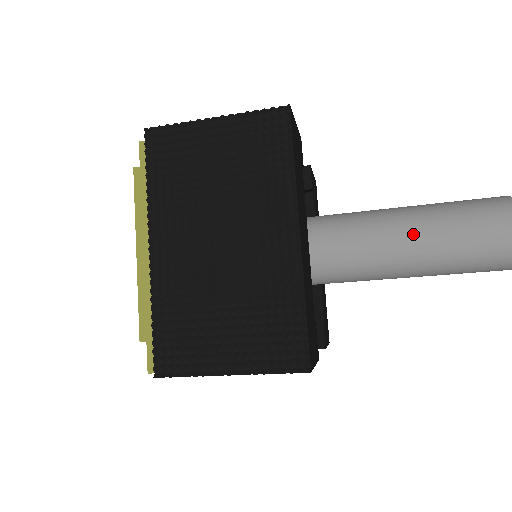
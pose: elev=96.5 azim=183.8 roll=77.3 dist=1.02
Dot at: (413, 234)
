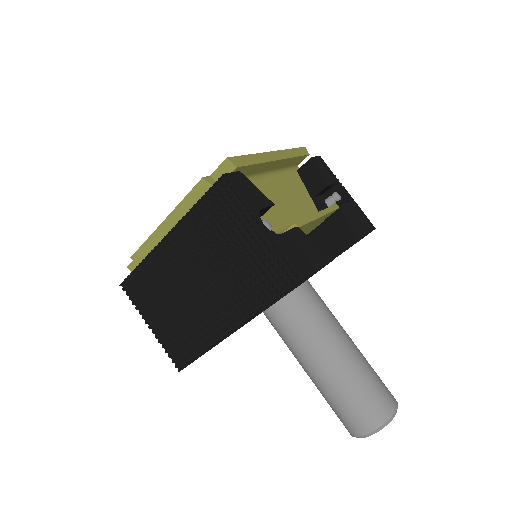
Dot at: (320, 369)
